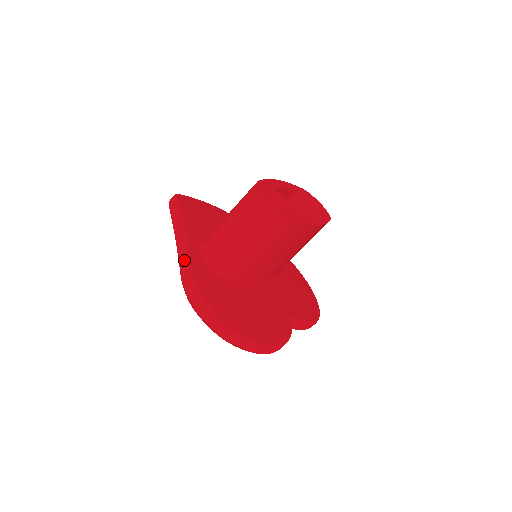
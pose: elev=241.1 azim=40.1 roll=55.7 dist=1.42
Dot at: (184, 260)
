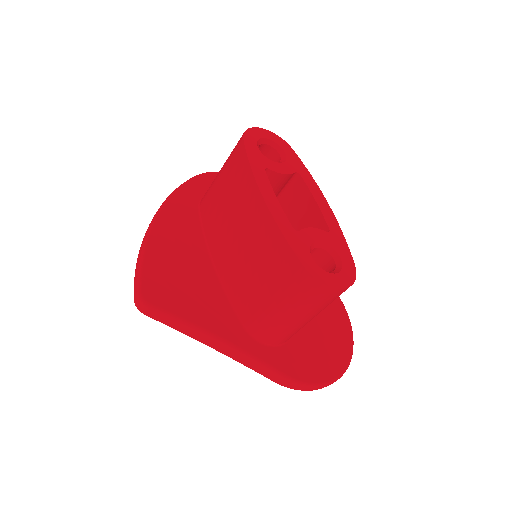
Dot at: (267, 372)
